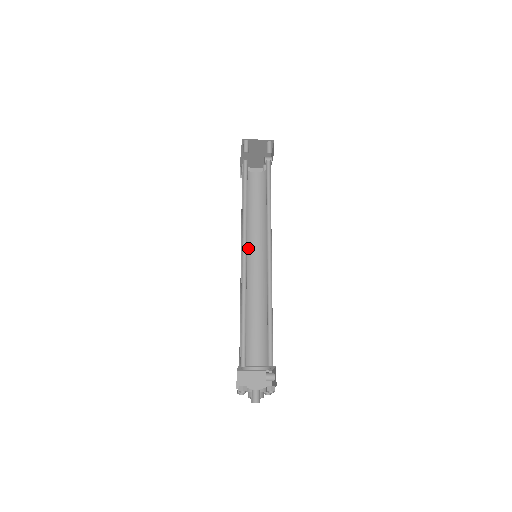
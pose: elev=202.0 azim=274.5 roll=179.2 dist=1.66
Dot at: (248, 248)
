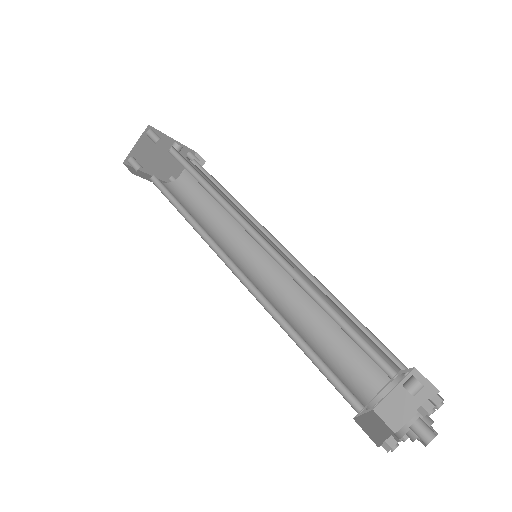
Dot at: (246, 255)
